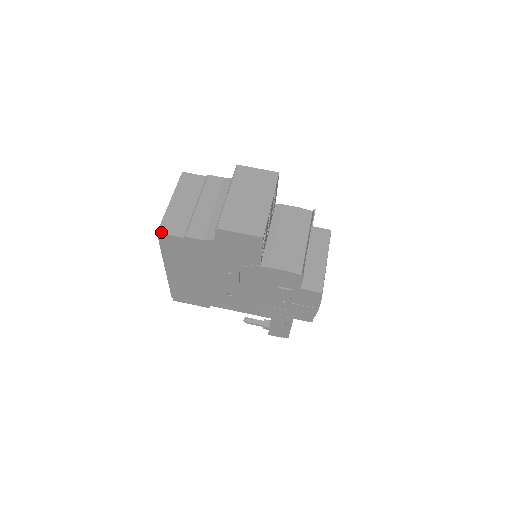
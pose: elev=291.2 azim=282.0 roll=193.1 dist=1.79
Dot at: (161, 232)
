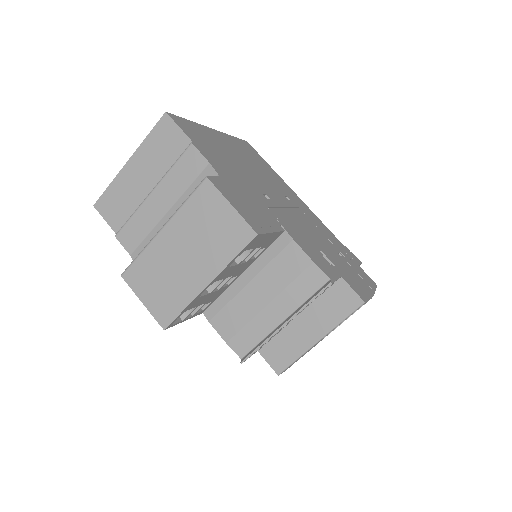
Dot at: (97, 208)
